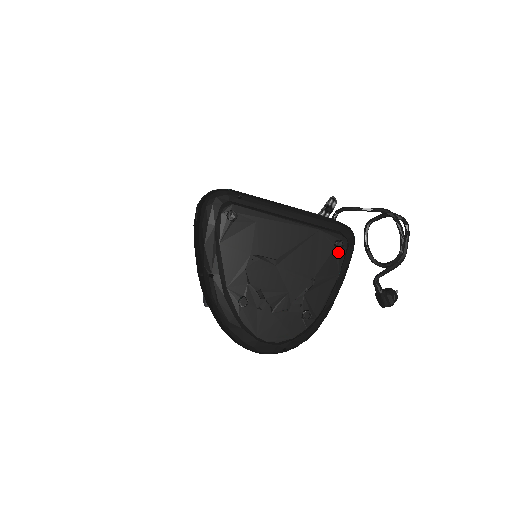
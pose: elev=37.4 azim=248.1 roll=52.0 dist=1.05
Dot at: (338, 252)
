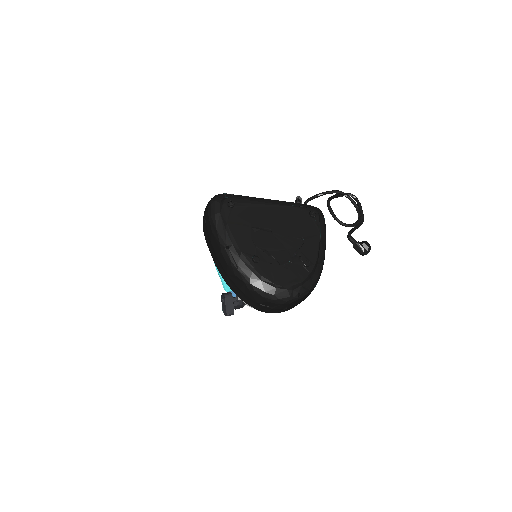
Dot at: (314, 219)
